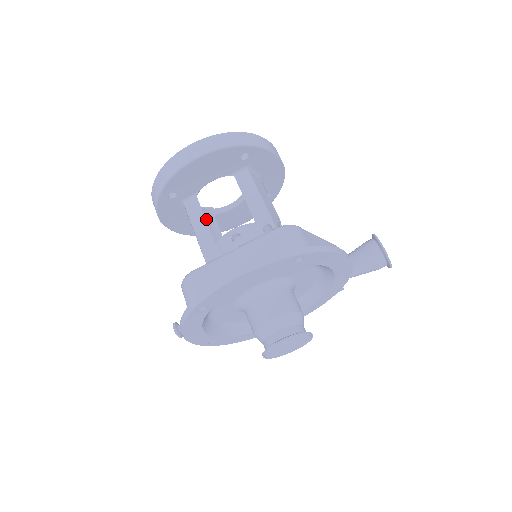
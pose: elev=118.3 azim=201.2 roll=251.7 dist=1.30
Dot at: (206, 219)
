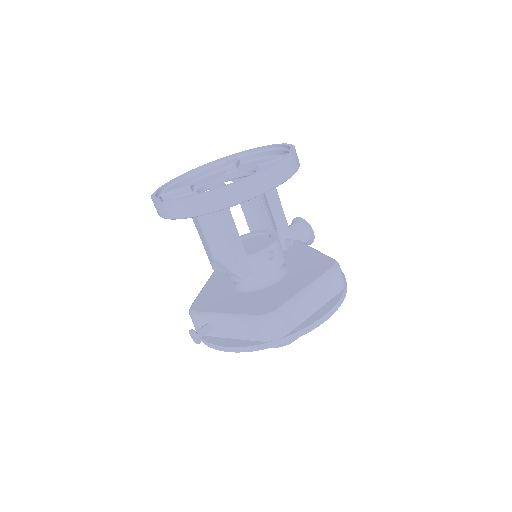
Dot at: occluded
